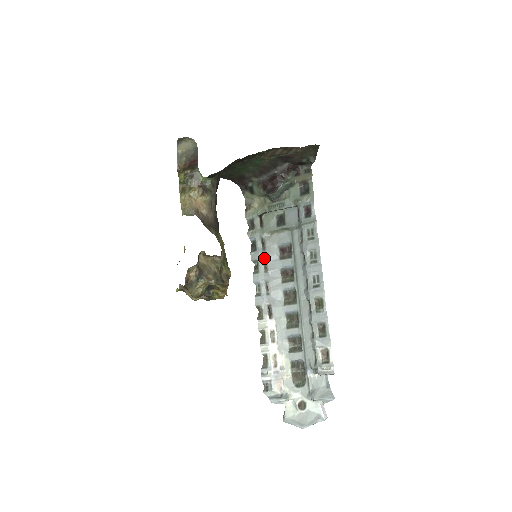
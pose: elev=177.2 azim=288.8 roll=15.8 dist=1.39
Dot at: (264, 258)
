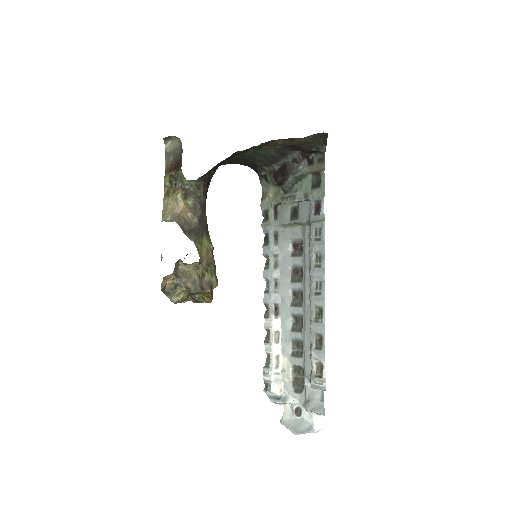
Dot at: (275, 254)
